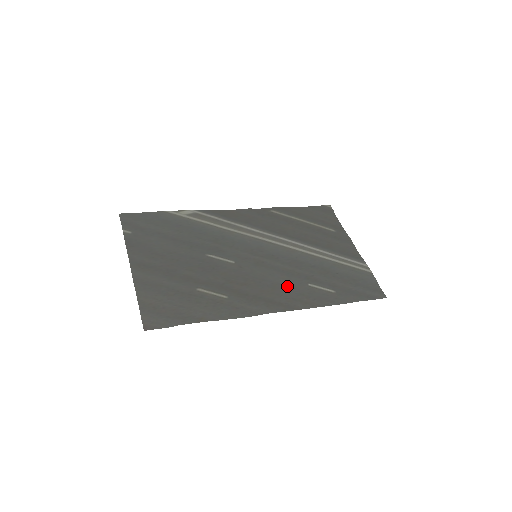
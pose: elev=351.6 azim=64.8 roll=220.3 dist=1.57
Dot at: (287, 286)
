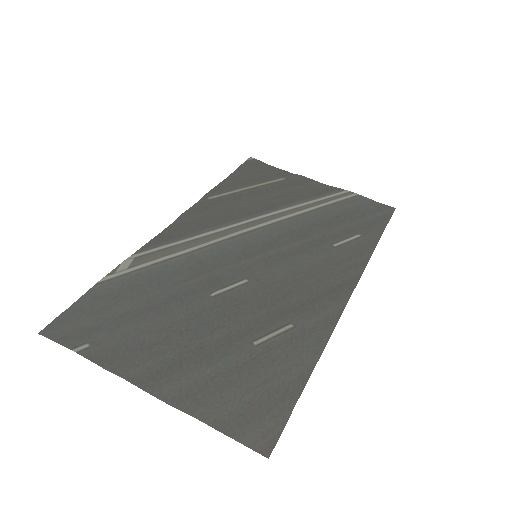
Dot at: (320, 263)
